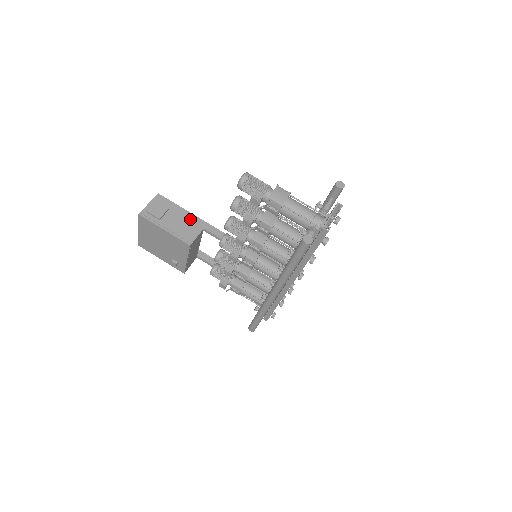
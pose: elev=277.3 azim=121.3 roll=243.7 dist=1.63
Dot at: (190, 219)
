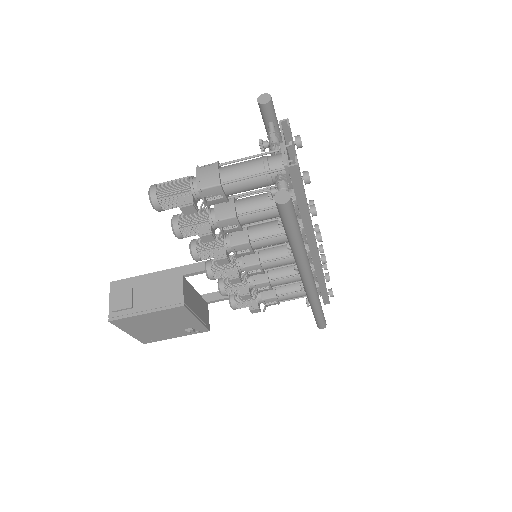
Dot at: (162, 279)
